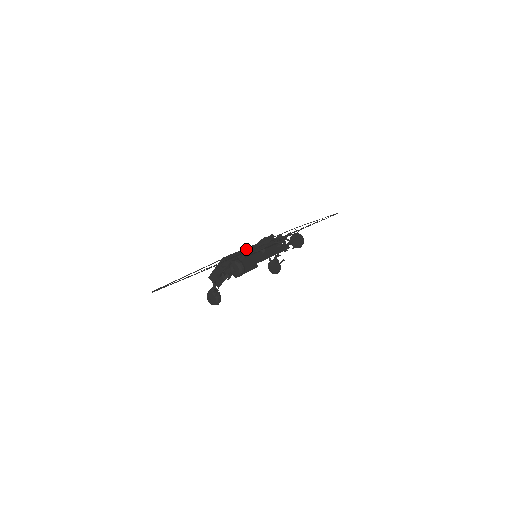
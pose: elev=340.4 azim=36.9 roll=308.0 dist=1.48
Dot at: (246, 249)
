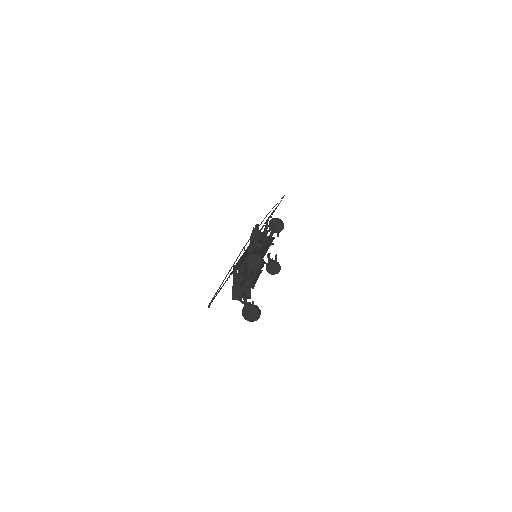
Dot at: occluded
